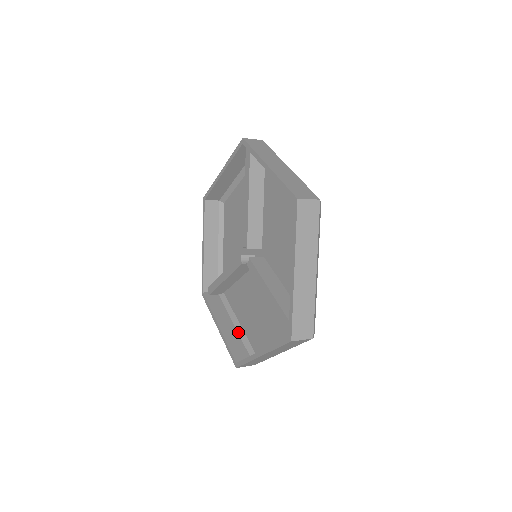
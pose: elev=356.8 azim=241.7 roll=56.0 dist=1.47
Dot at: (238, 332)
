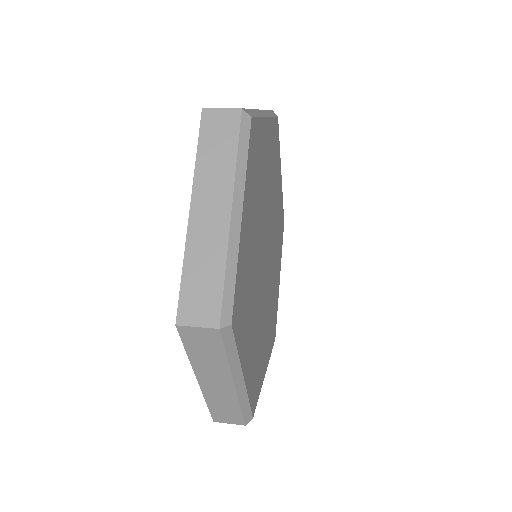
Dot at: occluded
